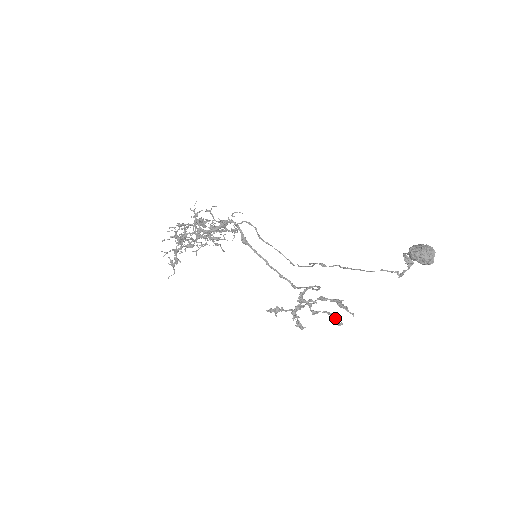
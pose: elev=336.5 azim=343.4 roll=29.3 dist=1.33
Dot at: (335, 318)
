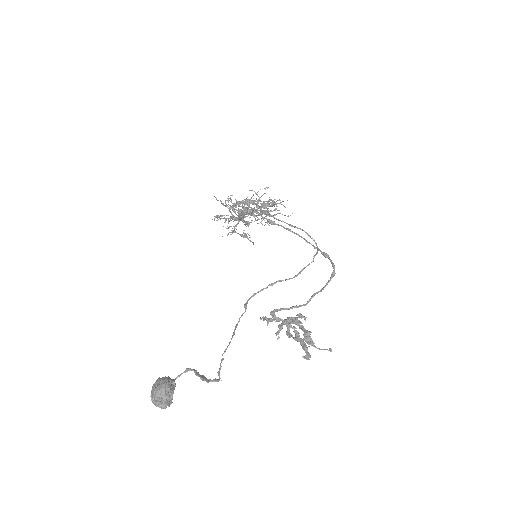
Dot at: (305, 349)
